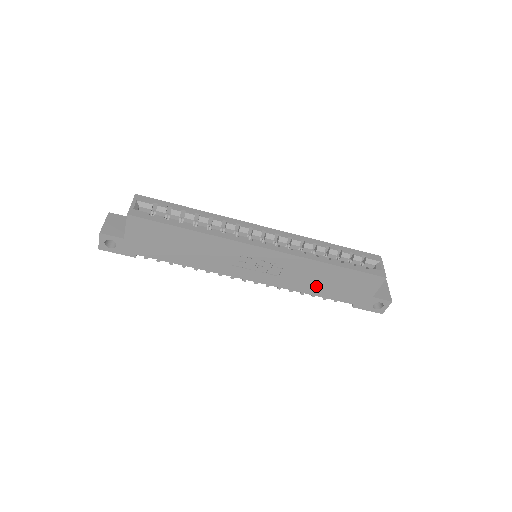
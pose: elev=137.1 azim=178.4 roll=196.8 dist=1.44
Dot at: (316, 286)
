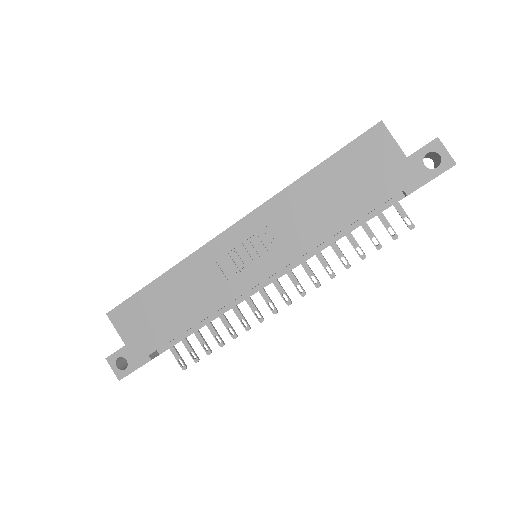
Dot at: (331, 214)
